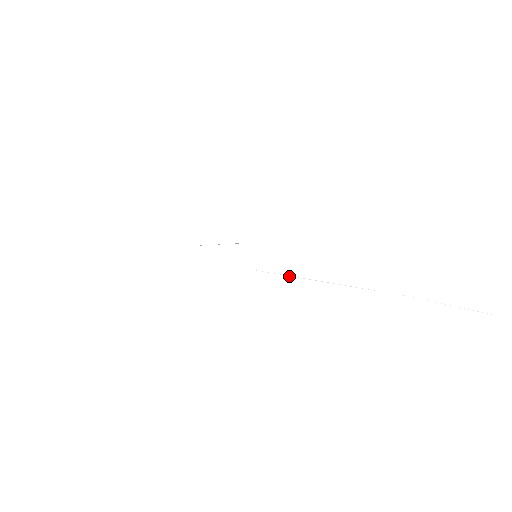
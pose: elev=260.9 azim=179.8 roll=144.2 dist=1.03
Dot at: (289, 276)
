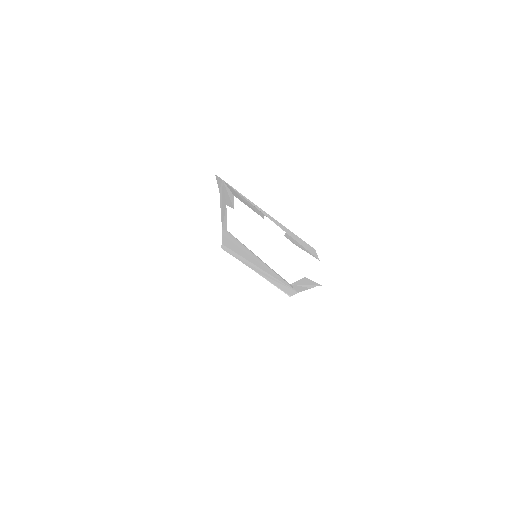
Dot at: (221, 213)
